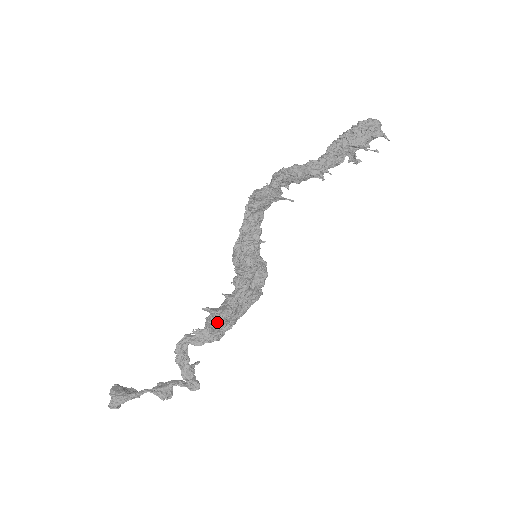
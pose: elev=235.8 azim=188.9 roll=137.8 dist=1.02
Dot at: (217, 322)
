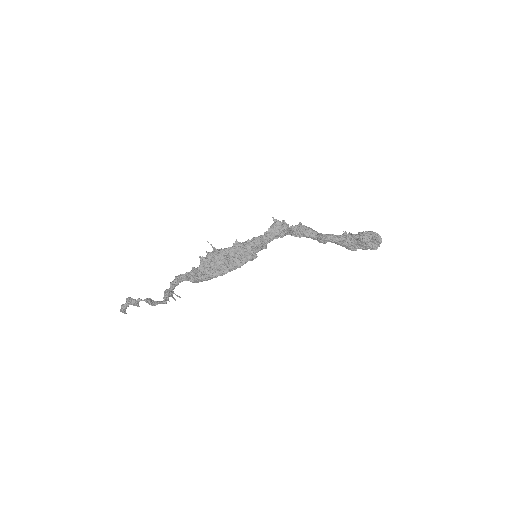
Dot at: (206, 257)
